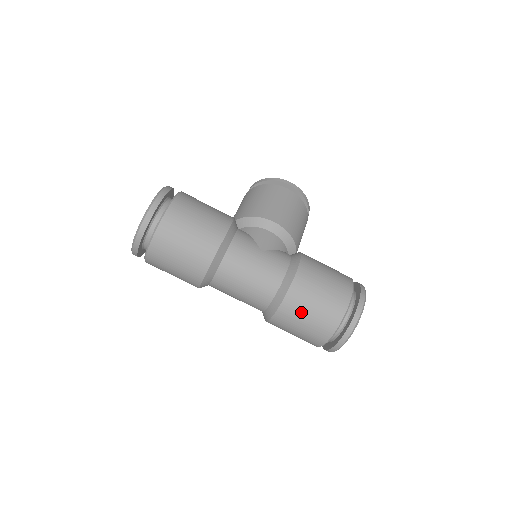
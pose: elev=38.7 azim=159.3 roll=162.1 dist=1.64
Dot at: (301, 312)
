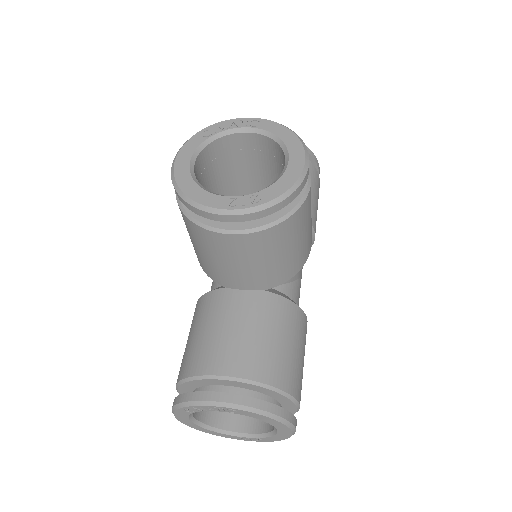
Dot at: occluded
